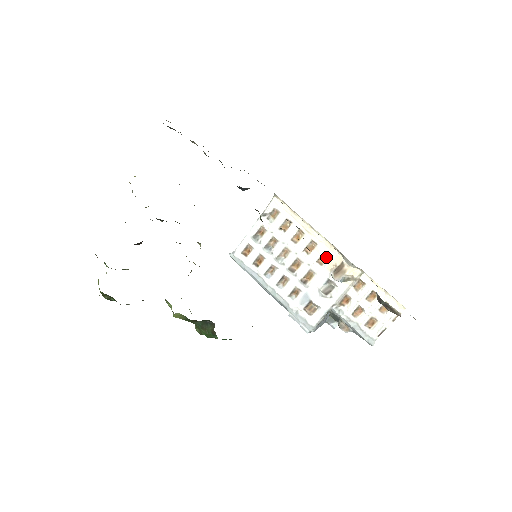
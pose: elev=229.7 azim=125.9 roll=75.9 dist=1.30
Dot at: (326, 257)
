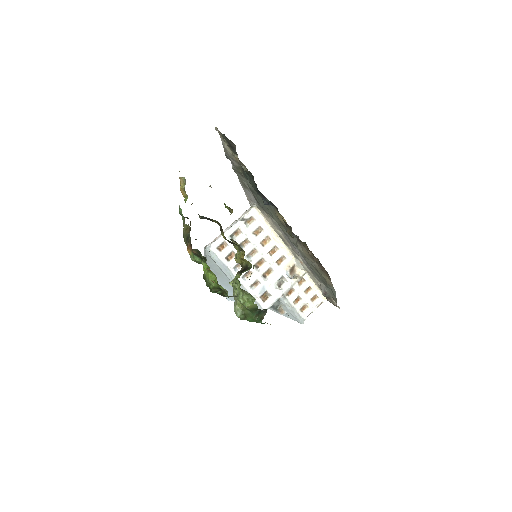
Dot at: (282, 259)
